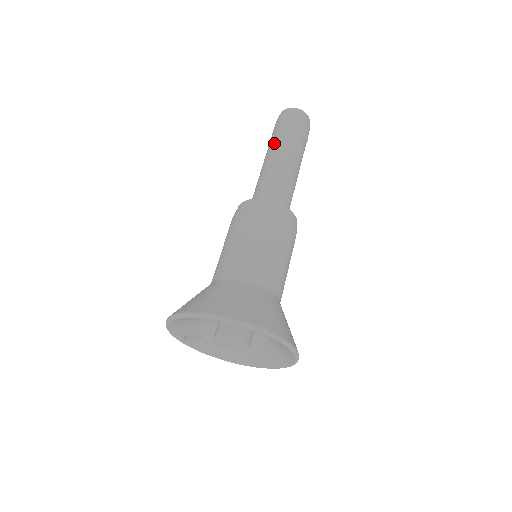
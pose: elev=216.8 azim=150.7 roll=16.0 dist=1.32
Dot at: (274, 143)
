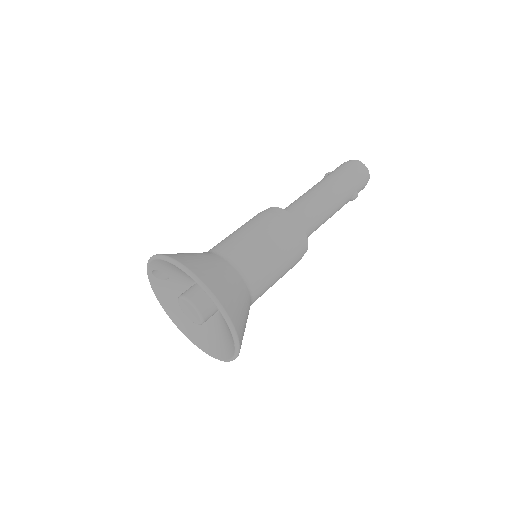
Dot at: (335, 181)
